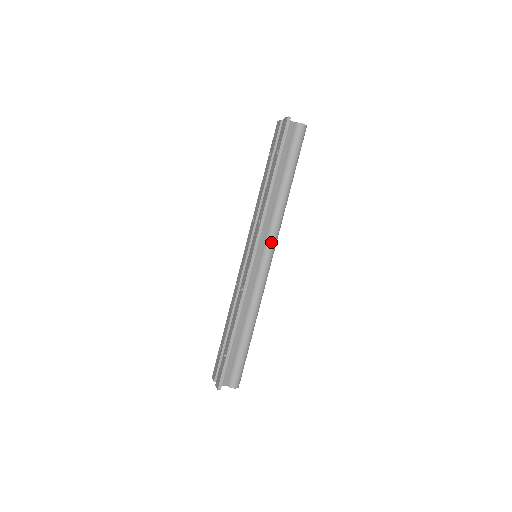
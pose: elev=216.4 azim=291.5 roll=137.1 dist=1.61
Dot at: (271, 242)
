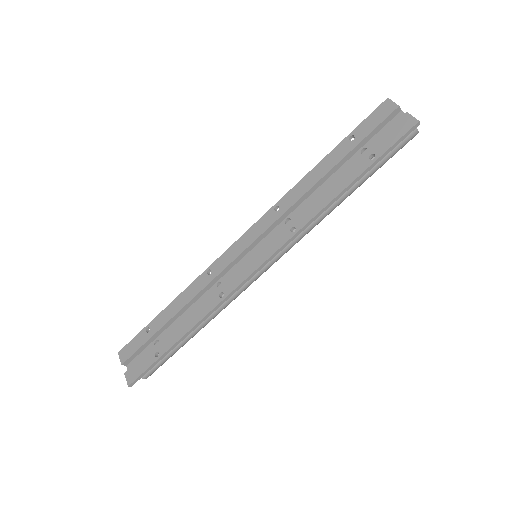
Dot at: (285, 250)
